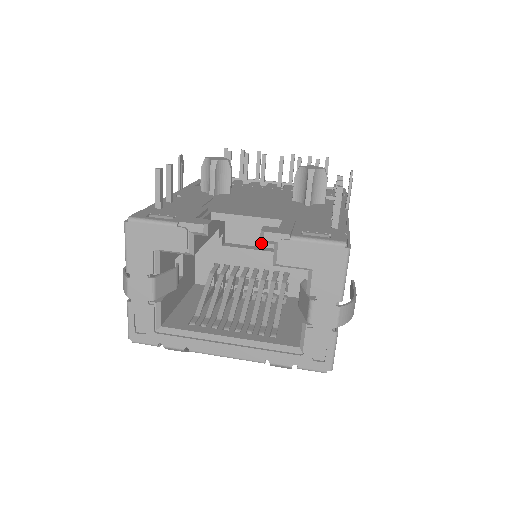
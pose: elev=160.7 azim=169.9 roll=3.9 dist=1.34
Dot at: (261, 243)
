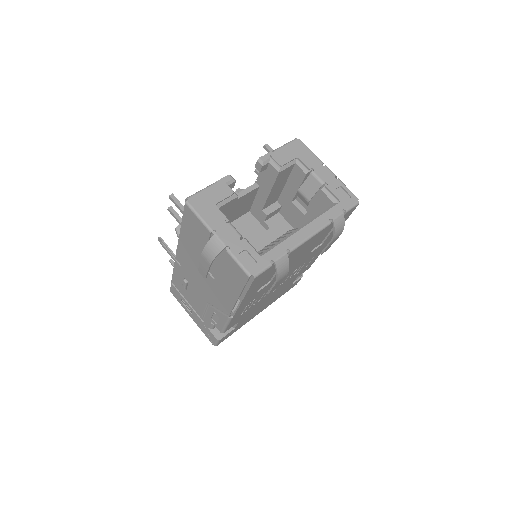
Dot at: (252, 239)
